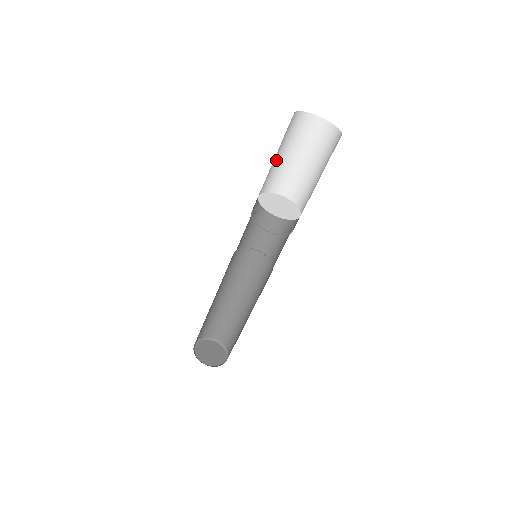
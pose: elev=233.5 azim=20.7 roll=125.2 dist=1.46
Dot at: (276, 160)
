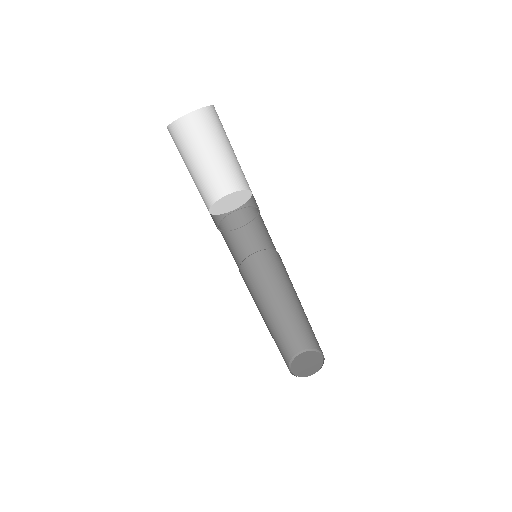
Dot at: (196, 171)
